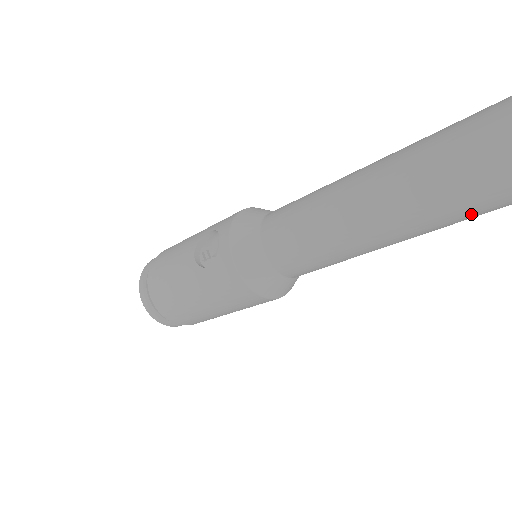
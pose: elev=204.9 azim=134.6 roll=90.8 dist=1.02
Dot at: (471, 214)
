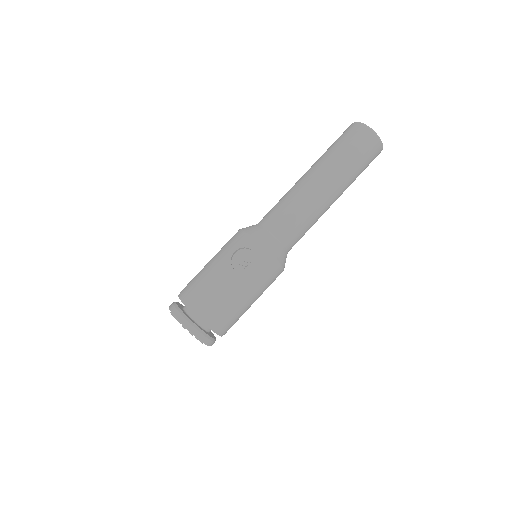
Dot at: occluded
